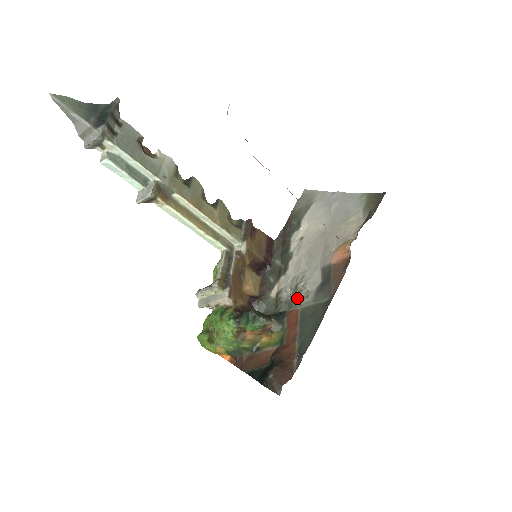
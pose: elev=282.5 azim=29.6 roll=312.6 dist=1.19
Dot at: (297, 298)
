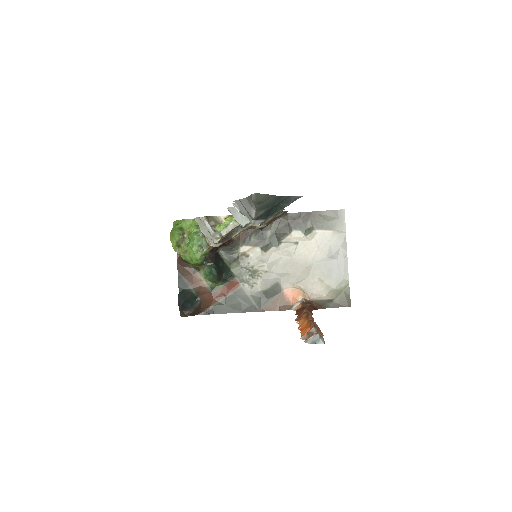
Dot at: (247, 278)
